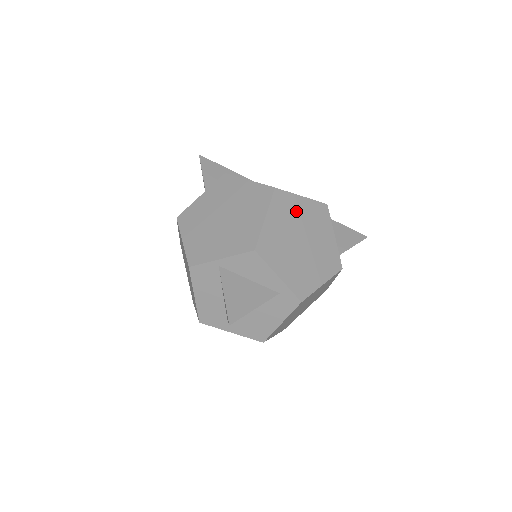
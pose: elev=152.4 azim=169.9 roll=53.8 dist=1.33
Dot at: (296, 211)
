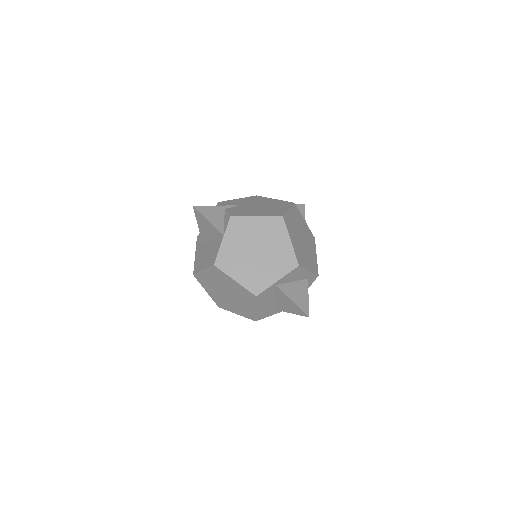
Dot at: (293, 222)
